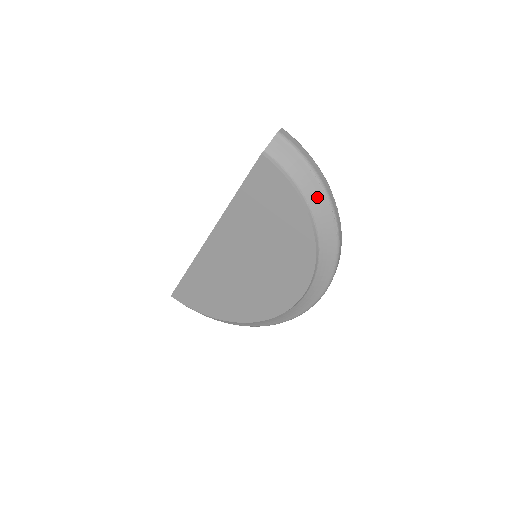
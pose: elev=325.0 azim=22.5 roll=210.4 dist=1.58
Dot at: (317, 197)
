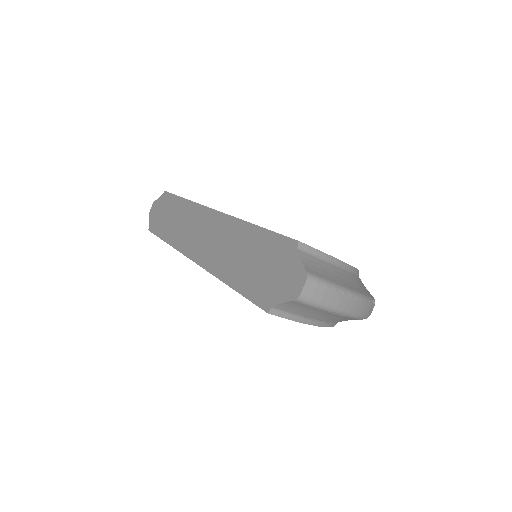
Dot at: occluded
